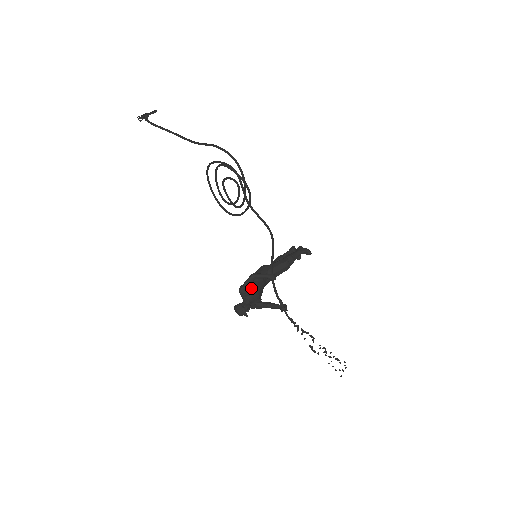
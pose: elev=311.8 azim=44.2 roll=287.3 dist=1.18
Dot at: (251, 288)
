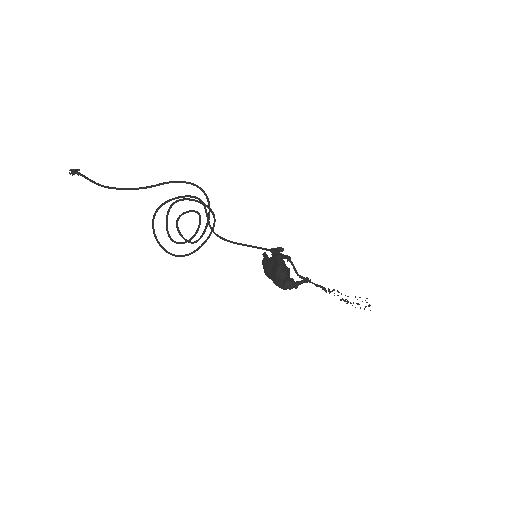
Dot at: (284, 266)
